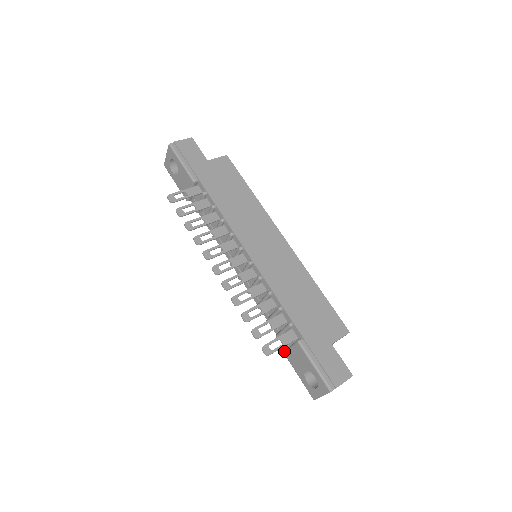
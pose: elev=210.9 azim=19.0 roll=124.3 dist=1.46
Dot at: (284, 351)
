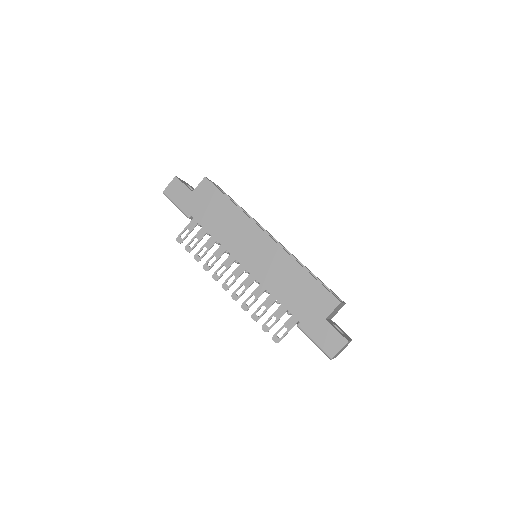
Dot at: occluded
